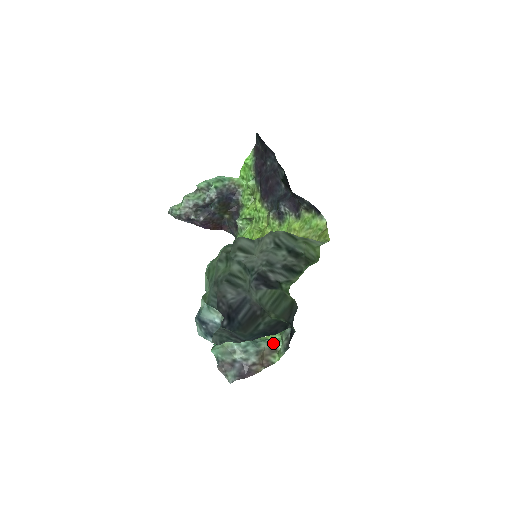
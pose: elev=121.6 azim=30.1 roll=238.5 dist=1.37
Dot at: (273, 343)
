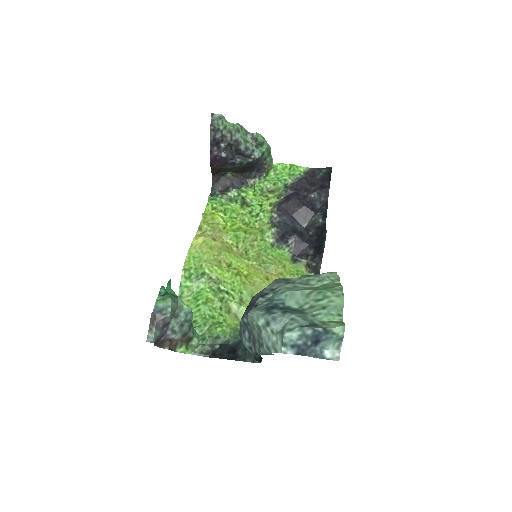
Dot at: (194, 335)
